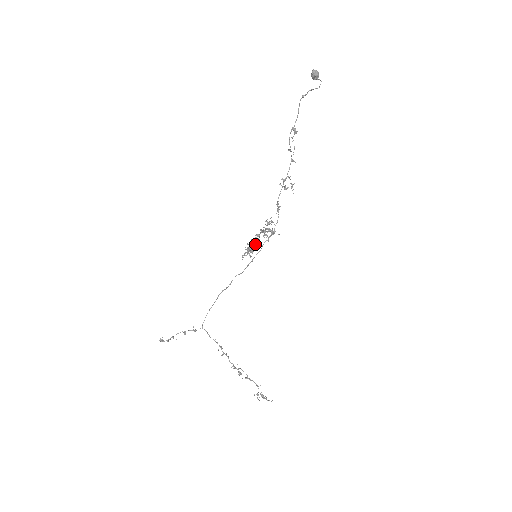
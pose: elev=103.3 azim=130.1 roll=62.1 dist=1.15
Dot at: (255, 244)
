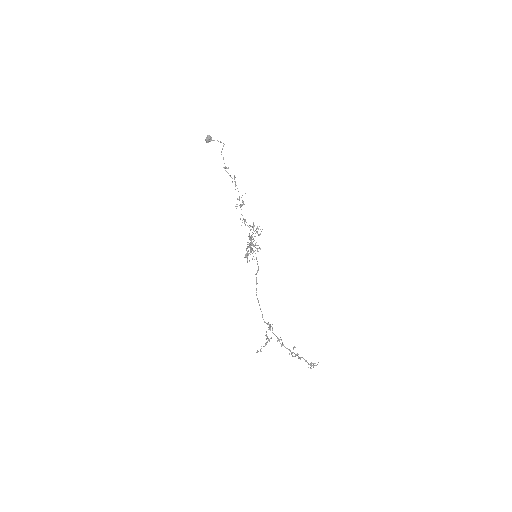
Dot at: (253, 246)
